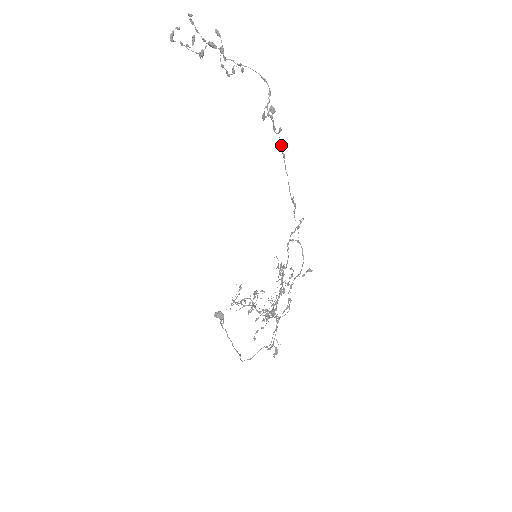
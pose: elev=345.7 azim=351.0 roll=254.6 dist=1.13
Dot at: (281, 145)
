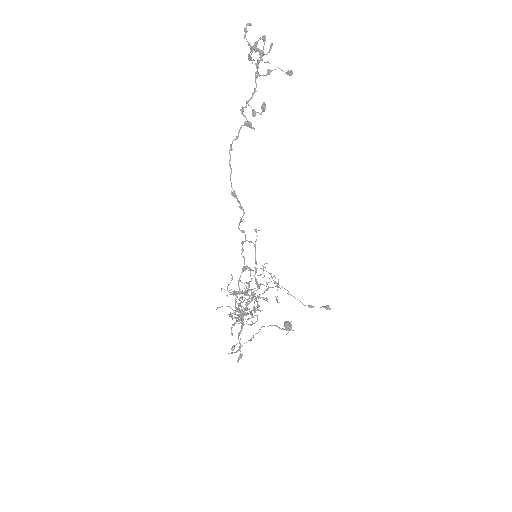
Dot at: (236, 137)
